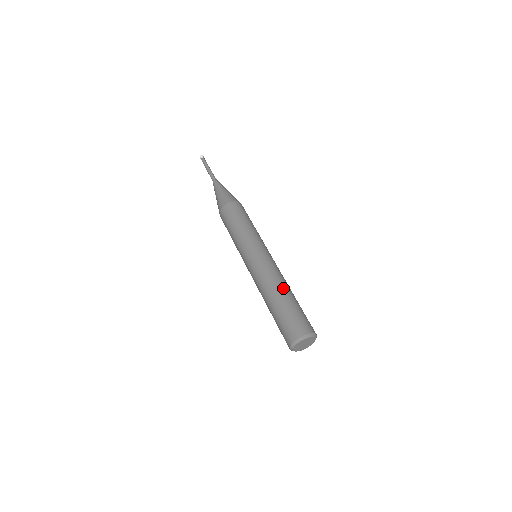
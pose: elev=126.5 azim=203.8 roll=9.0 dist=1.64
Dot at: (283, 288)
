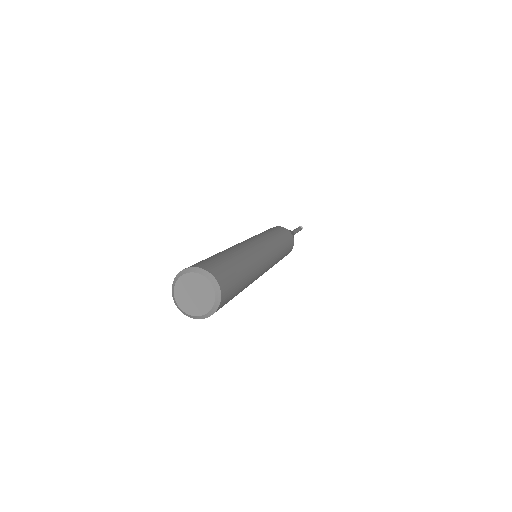
Dot at: (219, 252)
